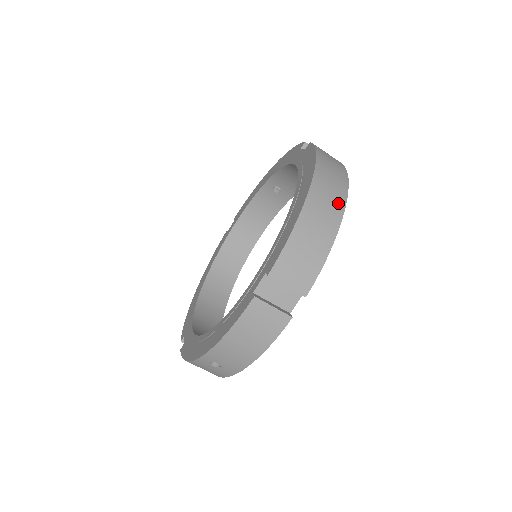
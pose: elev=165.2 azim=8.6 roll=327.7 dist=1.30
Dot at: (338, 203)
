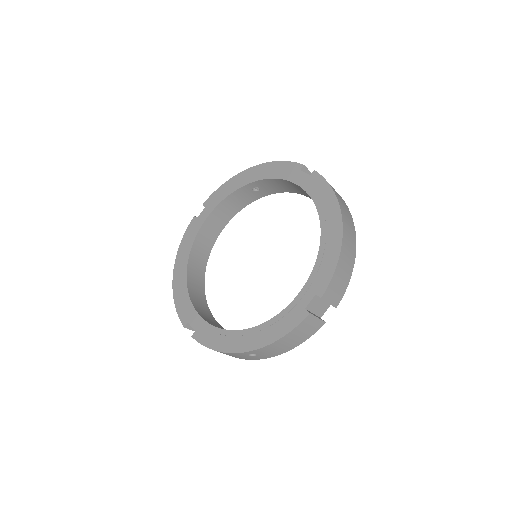
Dot at: (353, 236)
